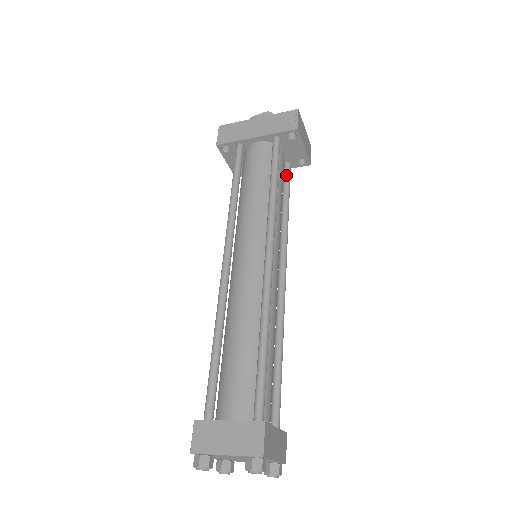
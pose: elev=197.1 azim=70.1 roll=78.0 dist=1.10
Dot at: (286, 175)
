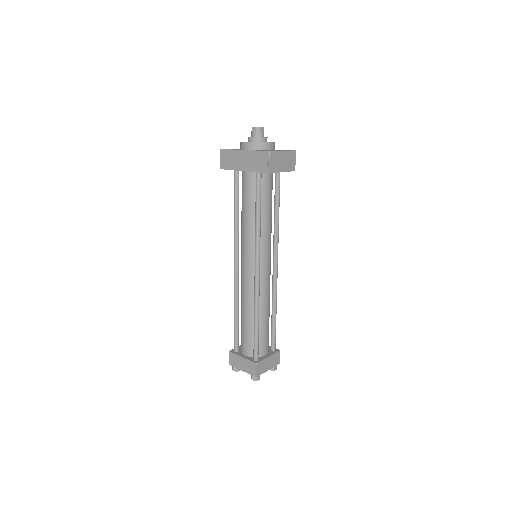
Dot at: (276, 184)
